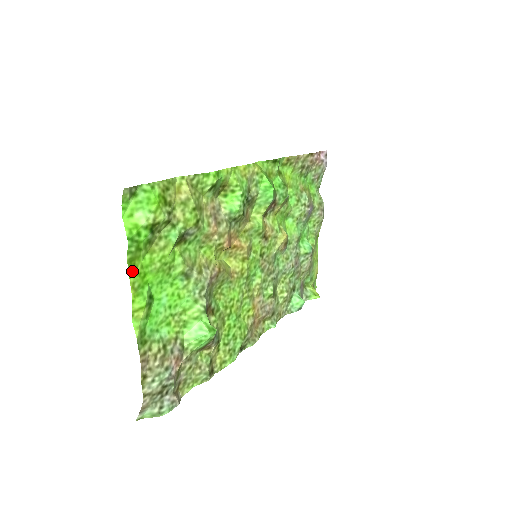
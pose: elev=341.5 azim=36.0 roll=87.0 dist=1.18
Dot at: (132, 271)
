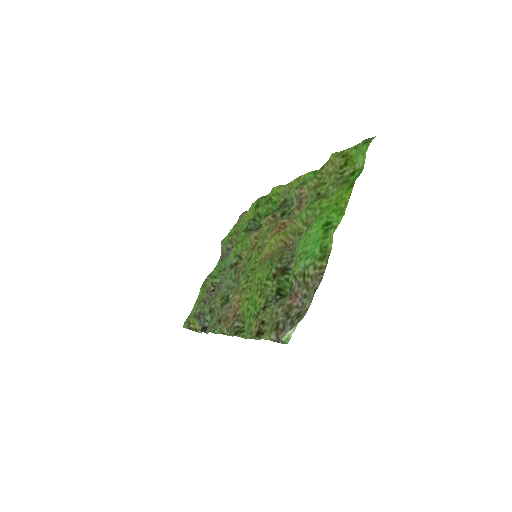
Dot at: (349, 193)
